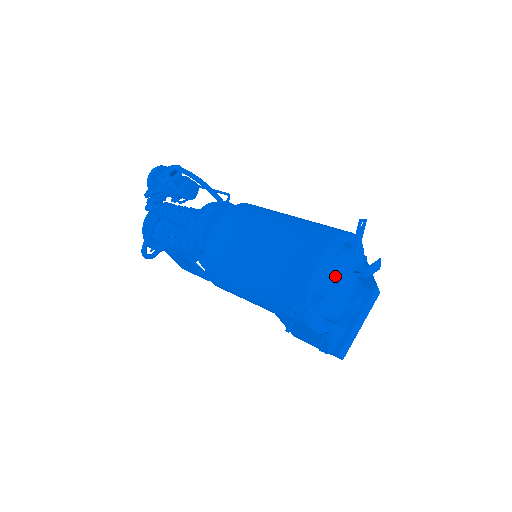
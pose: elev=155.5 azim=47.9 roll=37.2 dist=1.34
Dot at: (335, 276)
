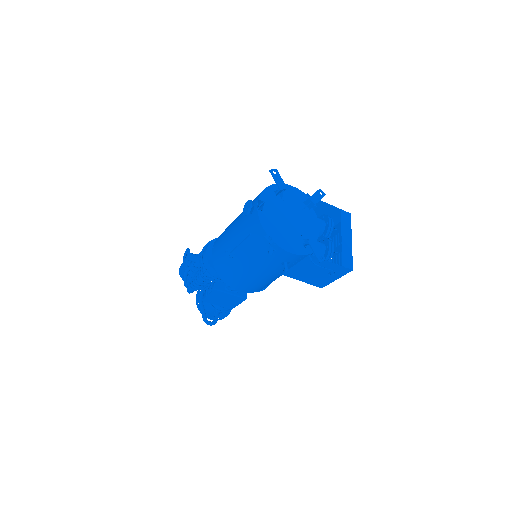
Dot at: (285, 214)
